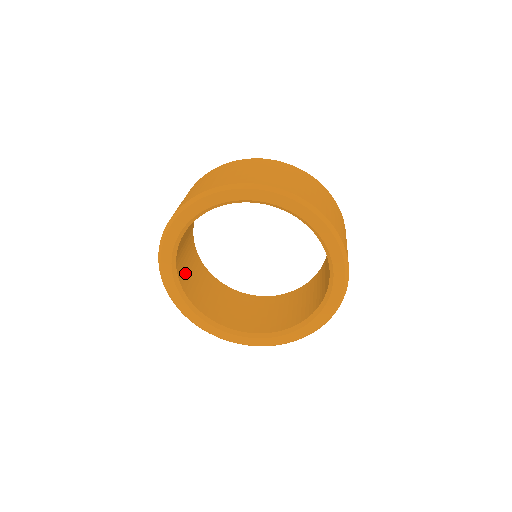
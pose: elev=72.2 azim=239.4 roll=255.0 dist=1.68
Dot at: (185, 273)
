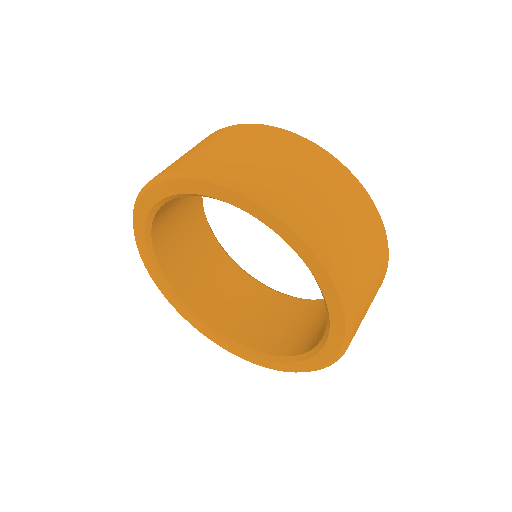
Dot at: (182, 266)
